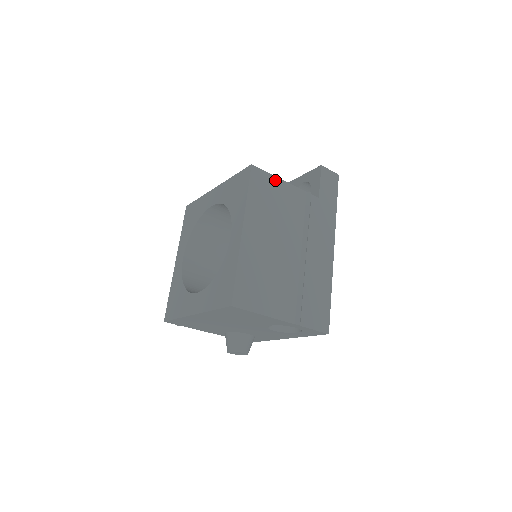
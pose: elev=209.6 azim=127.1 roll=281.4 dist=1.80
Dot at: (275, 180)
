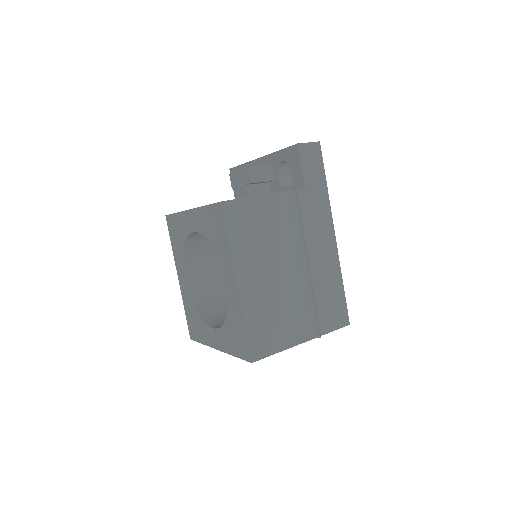
Dot at: (252, 201)
